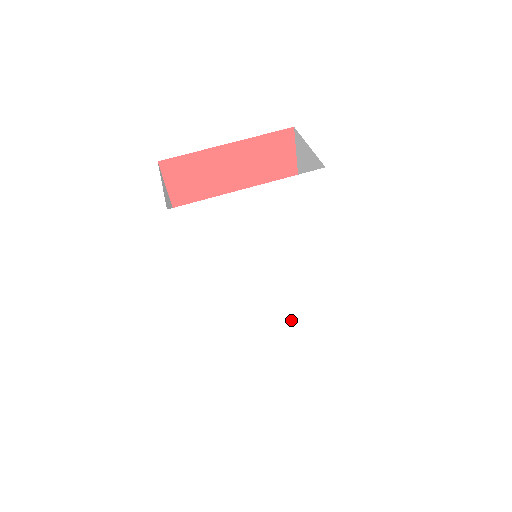
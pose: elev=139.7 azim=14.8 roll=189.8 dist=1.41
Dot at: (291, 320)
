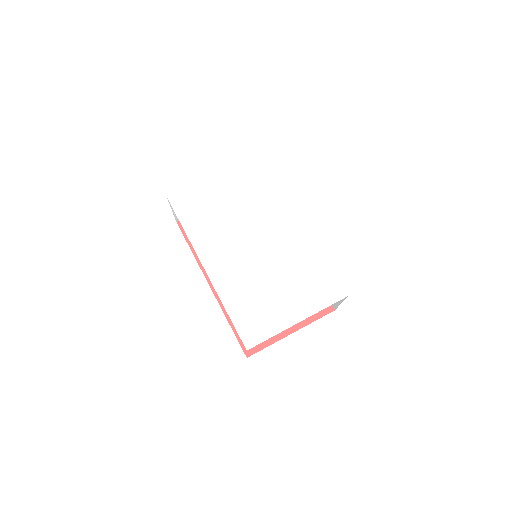
Dot at: (299, 287)
